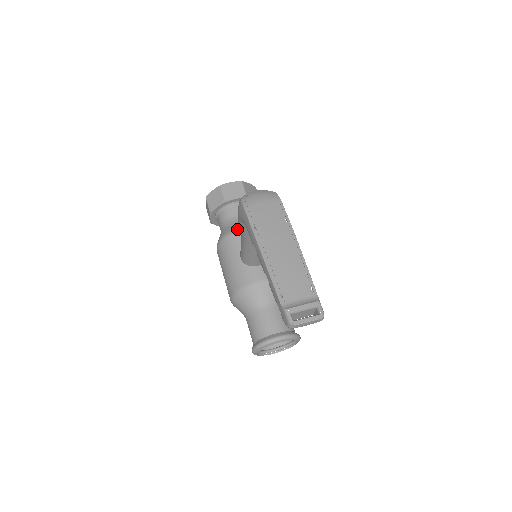
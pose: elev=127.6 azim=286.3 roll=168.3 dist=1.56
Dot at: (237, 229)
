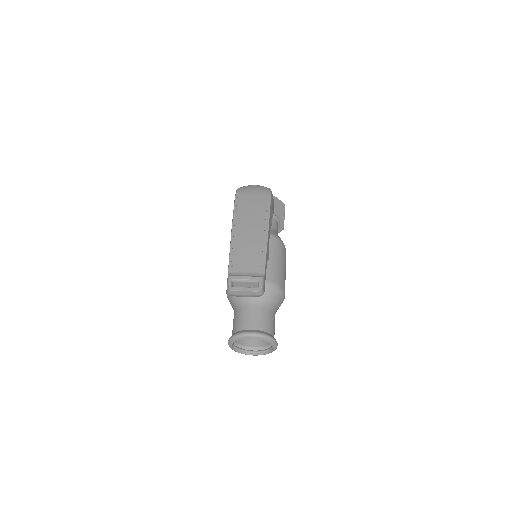
Dot at: occluded
